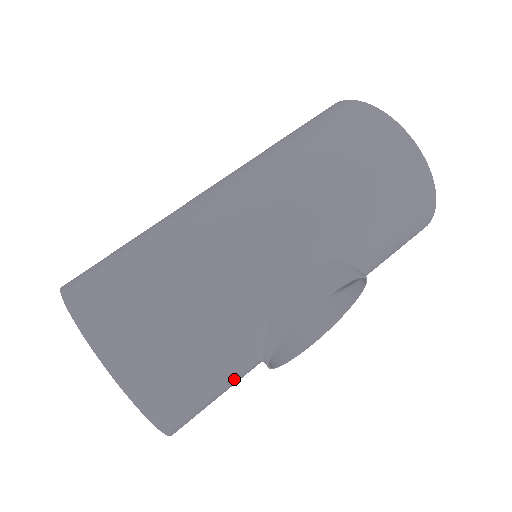
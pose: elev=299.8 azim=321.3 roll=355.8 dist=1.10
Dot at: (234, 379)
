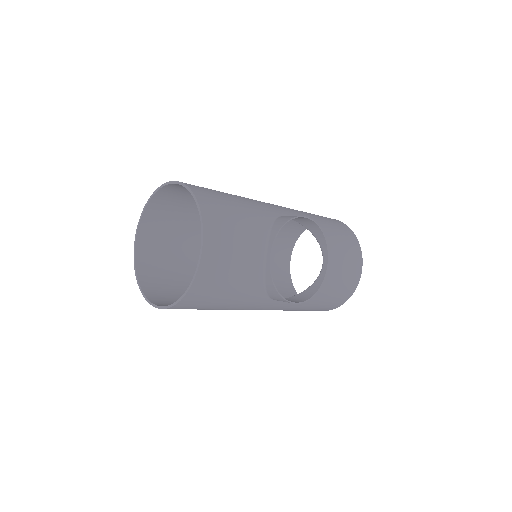
Dot at: (248, 250)
